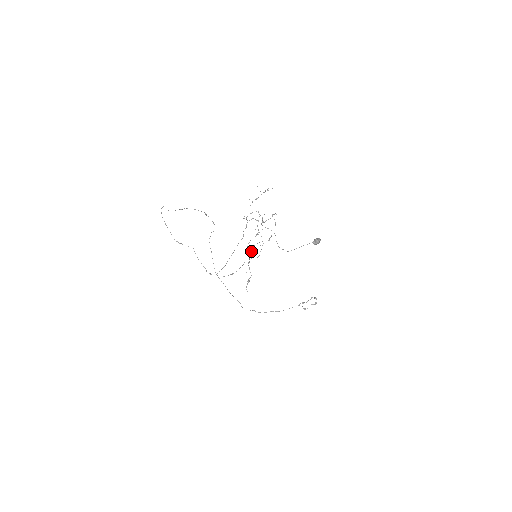
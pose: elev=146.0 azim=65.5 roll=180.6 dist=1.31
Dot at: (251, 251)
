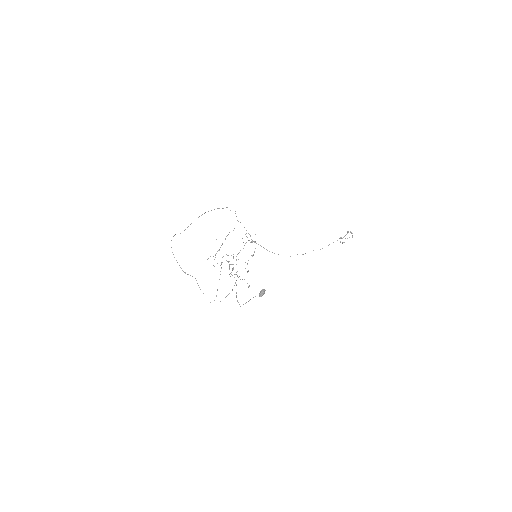
Dot at: (237, 275)
